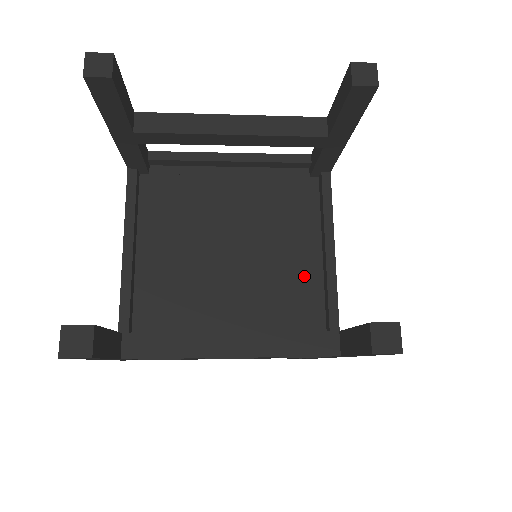
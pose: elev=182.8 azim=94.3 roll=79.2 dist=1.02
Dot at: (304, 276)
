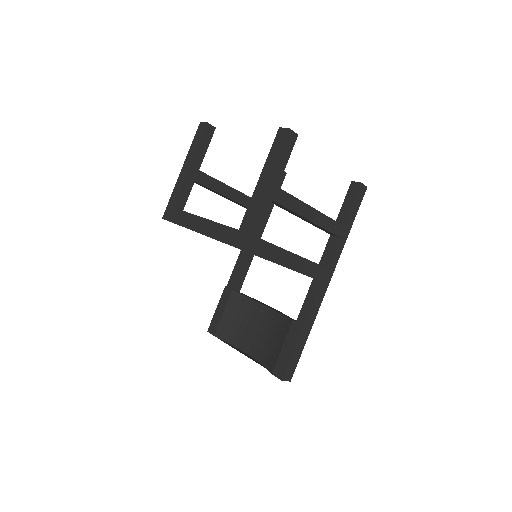
Dot at: occluded
